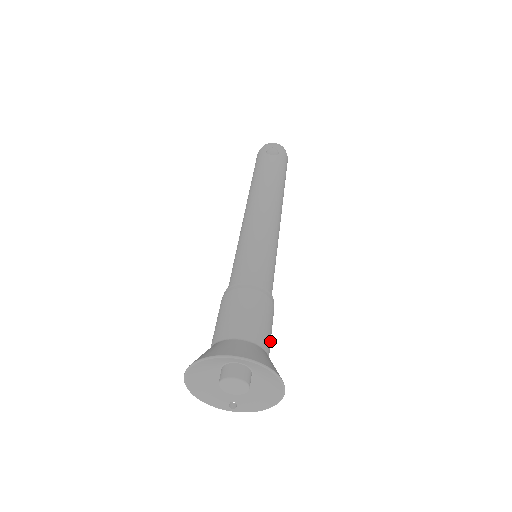
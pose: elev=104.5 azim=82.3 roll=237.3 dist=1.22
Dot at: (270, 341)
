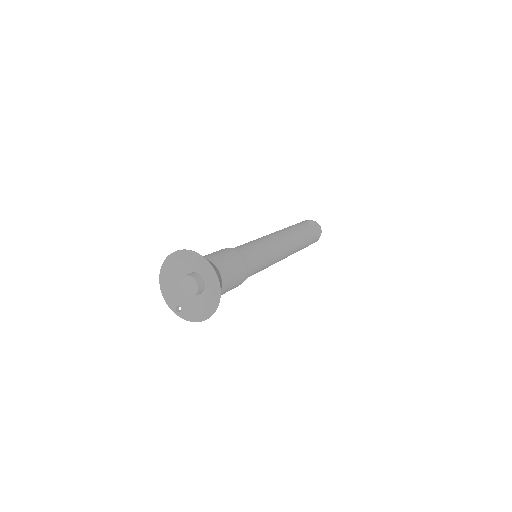
Dot at: (229, 286)
